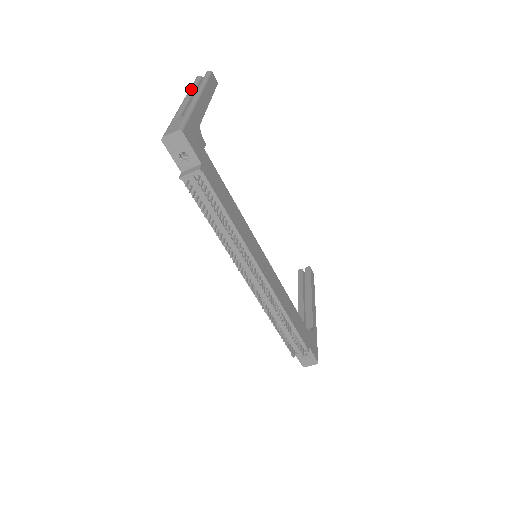
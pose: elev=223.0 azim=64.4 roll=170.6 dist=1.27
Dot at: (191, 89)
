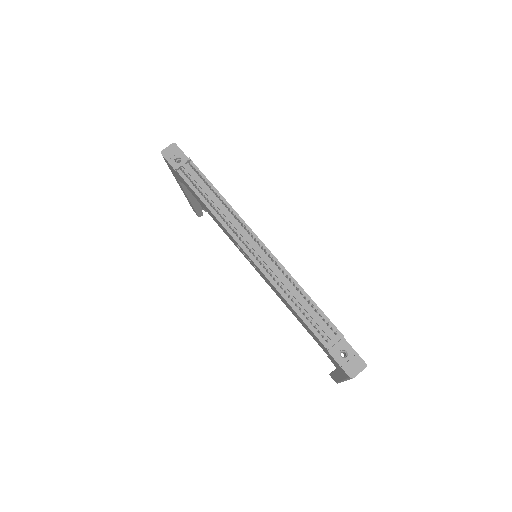
Dot at: occluded
